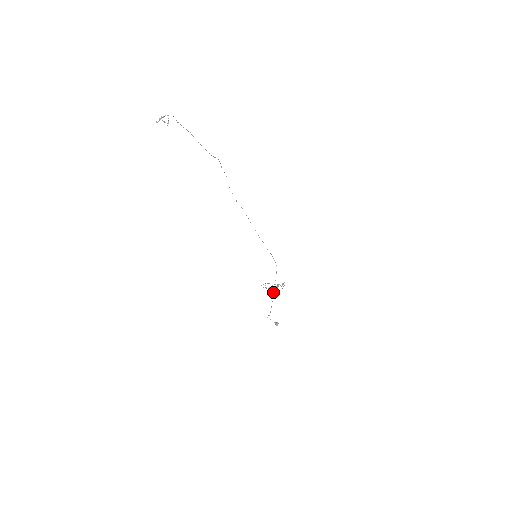
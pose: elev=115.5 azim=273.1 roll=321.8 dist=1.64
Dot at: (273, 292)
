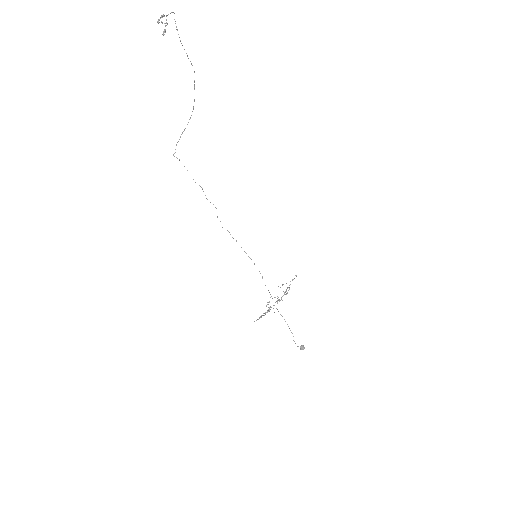
Dot at: occluded
